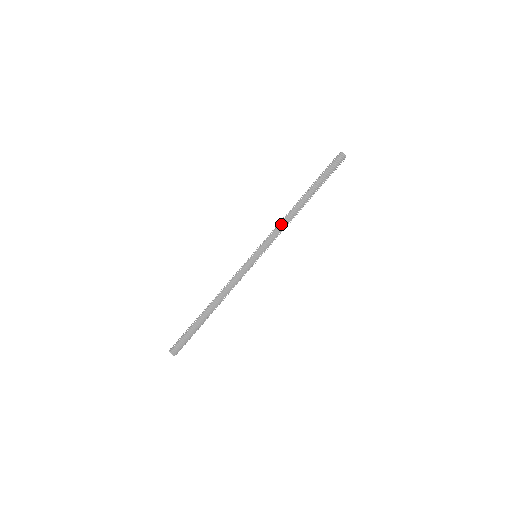
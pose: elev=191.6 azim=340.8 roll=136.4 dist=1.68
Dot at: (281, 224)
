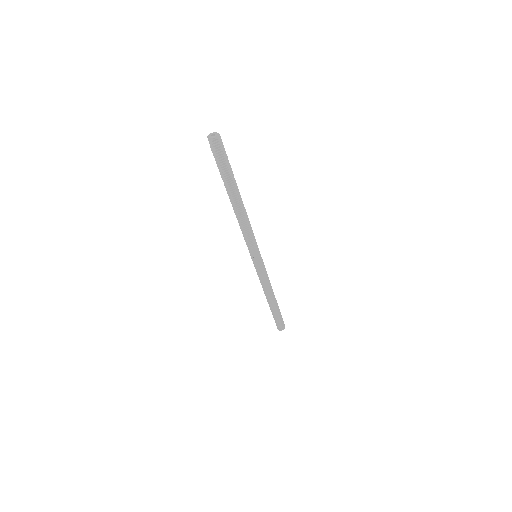
Dot at: (246, 229)
